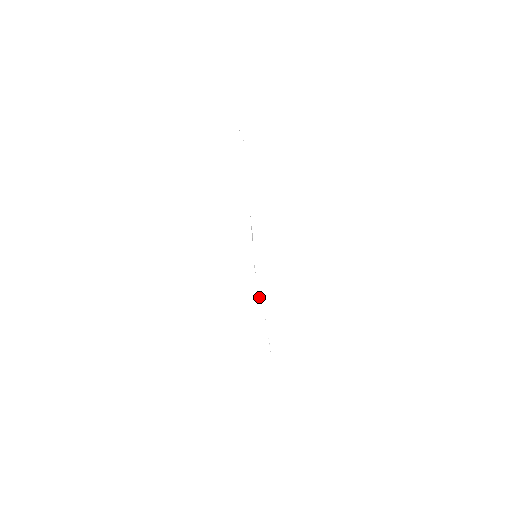
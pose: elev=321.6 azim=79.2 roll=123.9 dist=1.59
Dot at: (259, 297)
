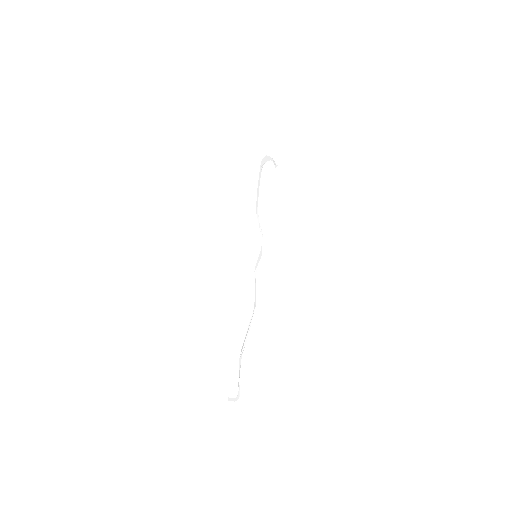
Dot at: (253, 315)
